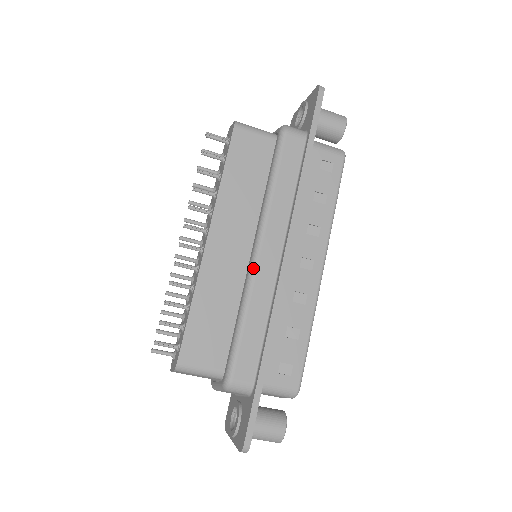
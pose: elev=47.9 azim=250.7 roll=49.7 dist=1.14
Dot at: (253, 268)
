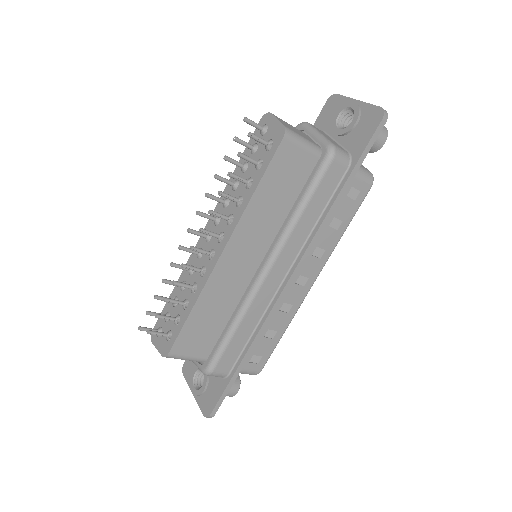
Dot at: (258, 286)
